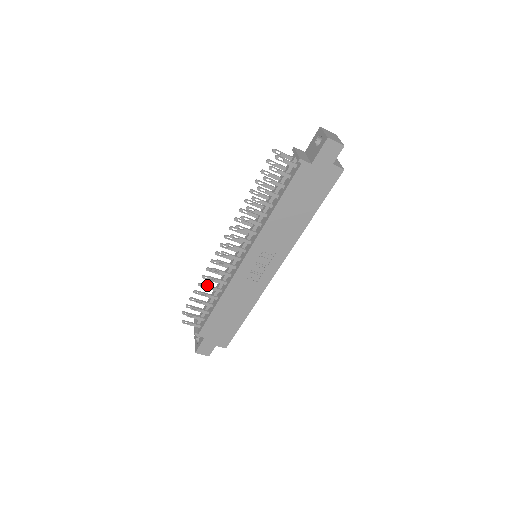
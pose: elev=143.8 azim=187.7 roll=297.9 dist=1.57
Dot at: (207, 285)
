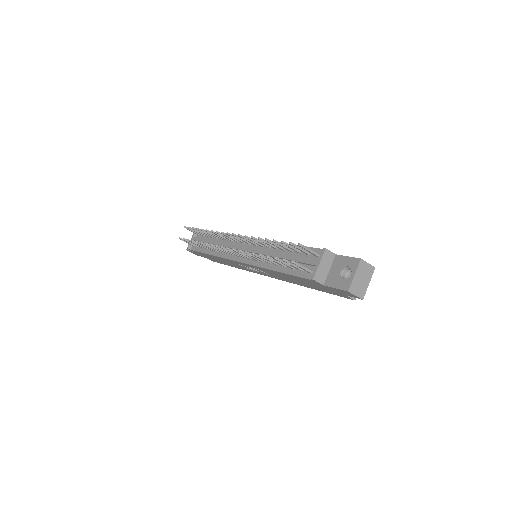
Dot at: (204, 245)
